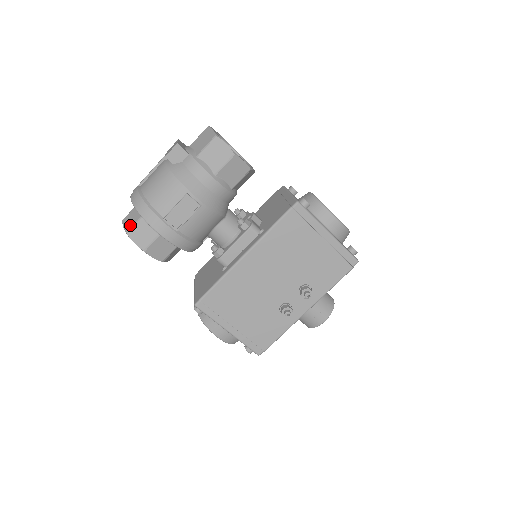
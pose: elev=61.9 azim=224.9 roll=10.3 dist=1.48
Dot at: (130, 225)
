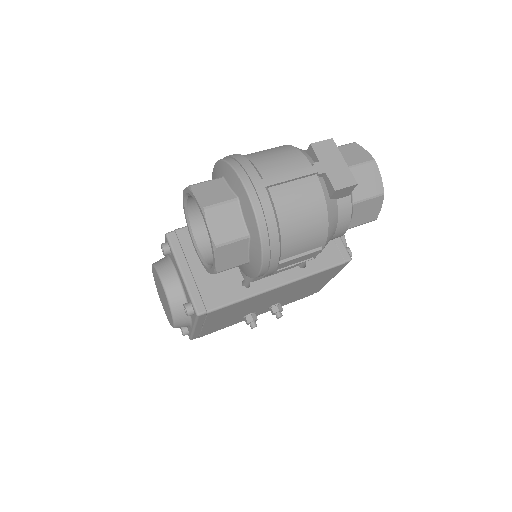
Dot at: (225, 237)
